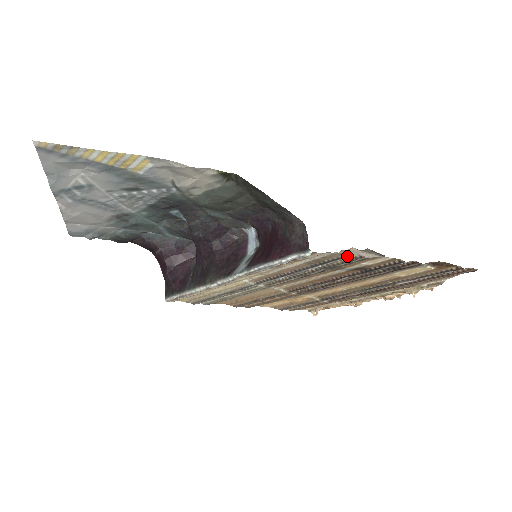
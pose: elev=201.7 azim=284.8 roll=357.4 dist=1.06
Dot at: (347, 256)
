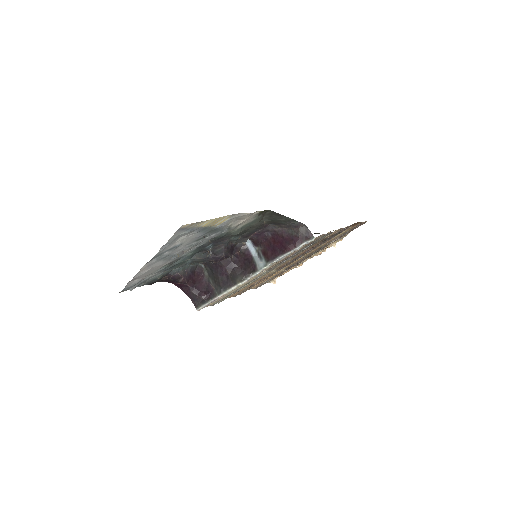
Dot at: (327, 234)
